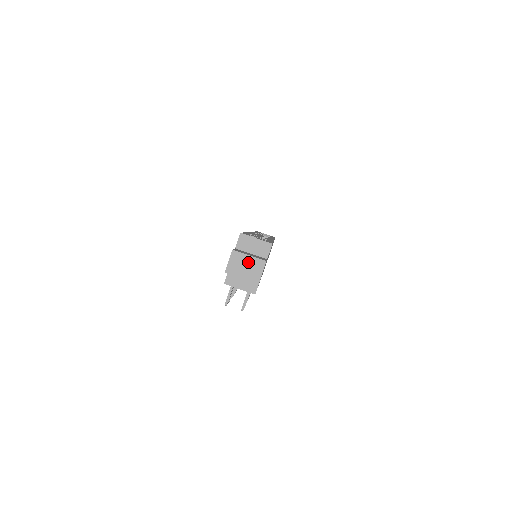
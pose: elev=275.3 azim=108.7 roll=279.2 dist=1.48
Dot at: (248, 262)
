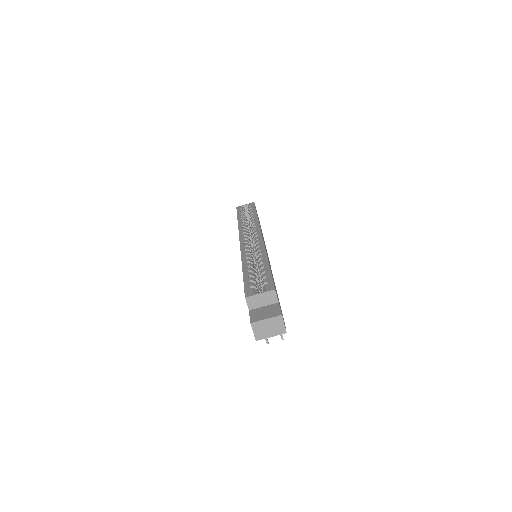
Dot at: (268, 324)
